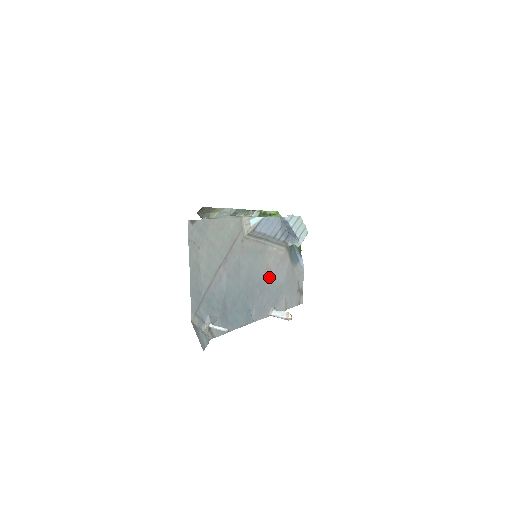
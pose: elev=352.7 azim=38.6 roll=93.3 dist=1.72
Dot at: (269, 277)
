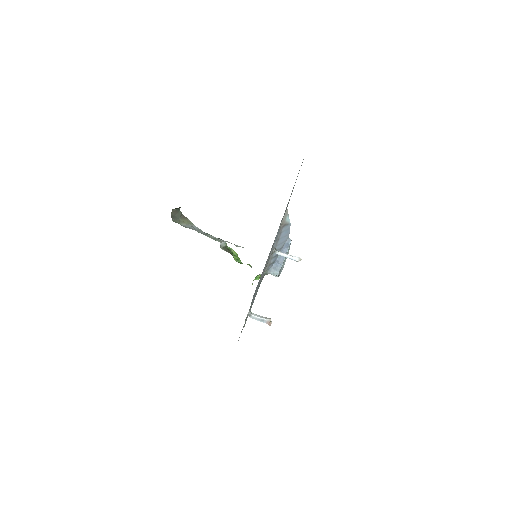
Dot at: occluded
